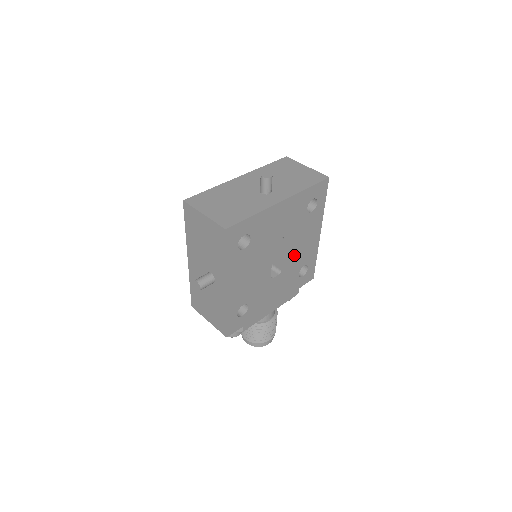
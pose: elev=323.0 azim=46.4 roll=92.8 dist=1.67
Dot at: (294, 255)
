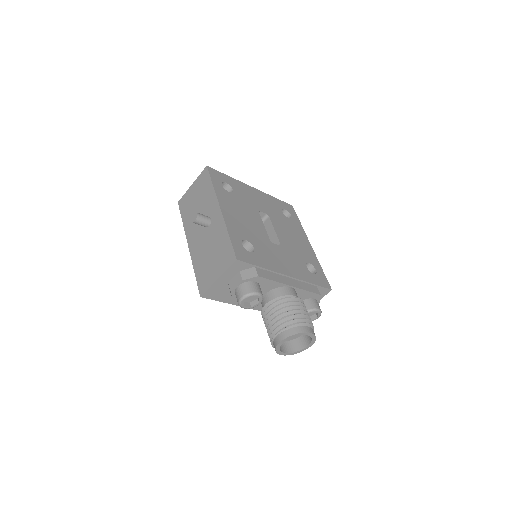
Dot at: (289, 242)
